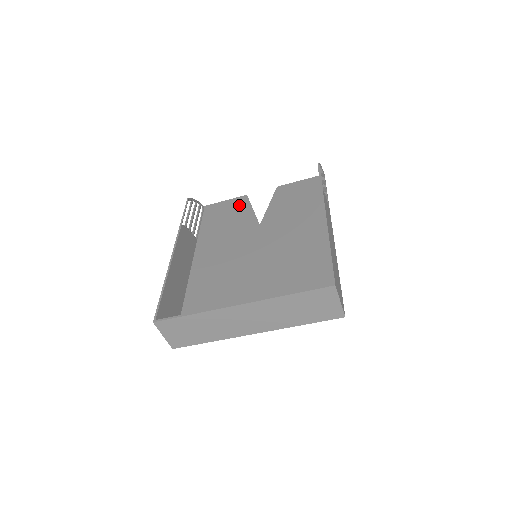
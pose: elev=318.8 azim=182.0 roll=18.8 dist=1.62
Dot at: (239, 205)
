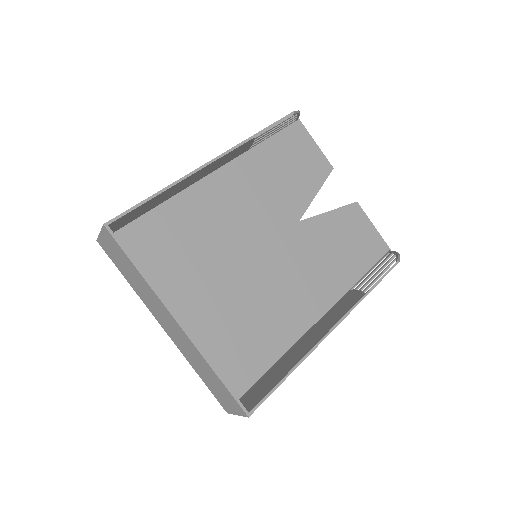
Dot at: (316, 170)
